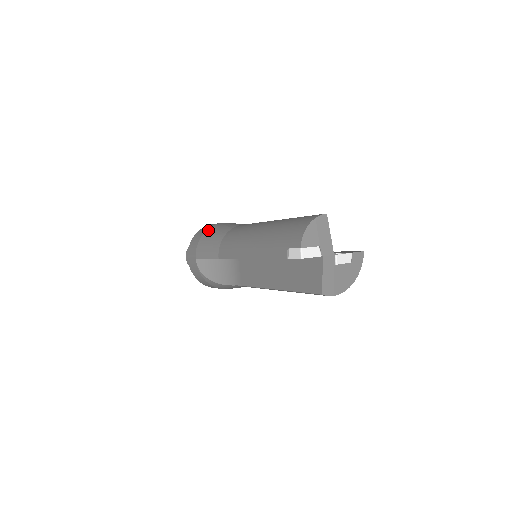
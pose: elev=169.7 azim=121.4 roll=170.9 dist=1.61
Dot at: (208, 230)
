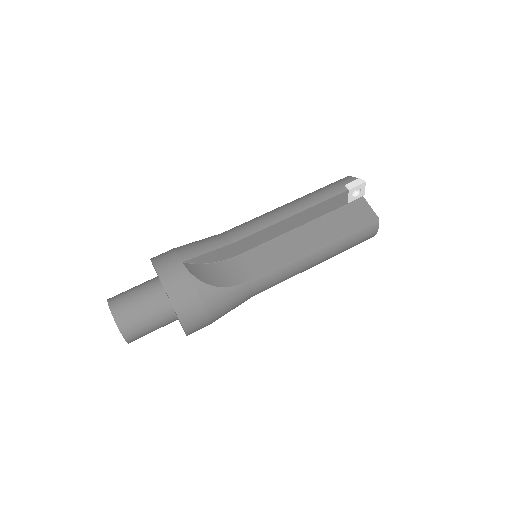
Dot at: occluded
